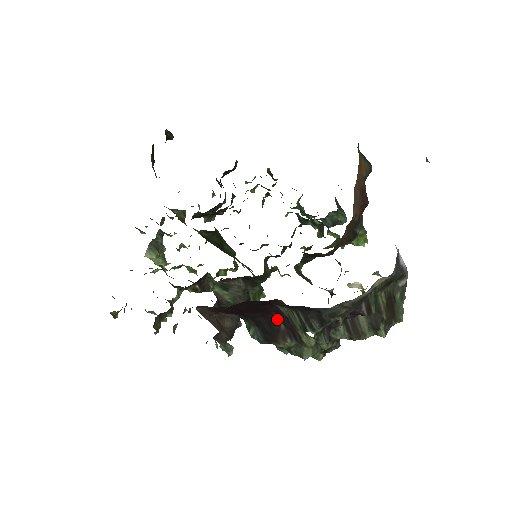
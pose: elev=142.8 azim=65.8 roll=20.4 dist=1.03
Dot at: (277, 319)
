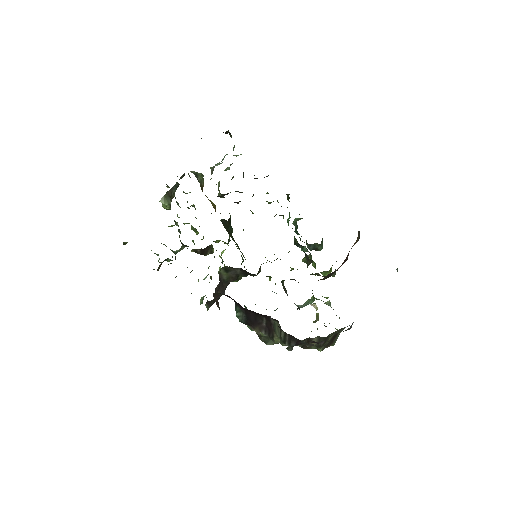
Dot at: (263, 319)
